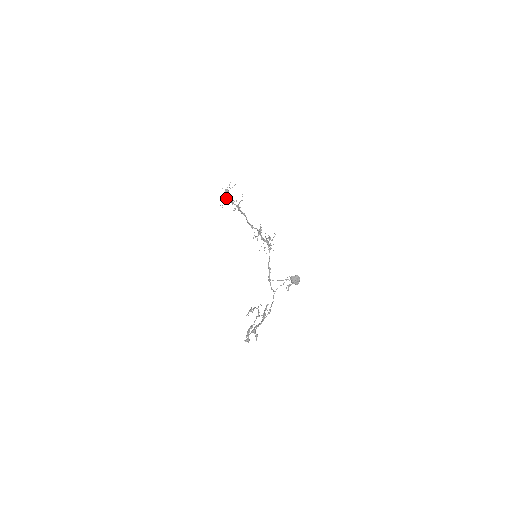
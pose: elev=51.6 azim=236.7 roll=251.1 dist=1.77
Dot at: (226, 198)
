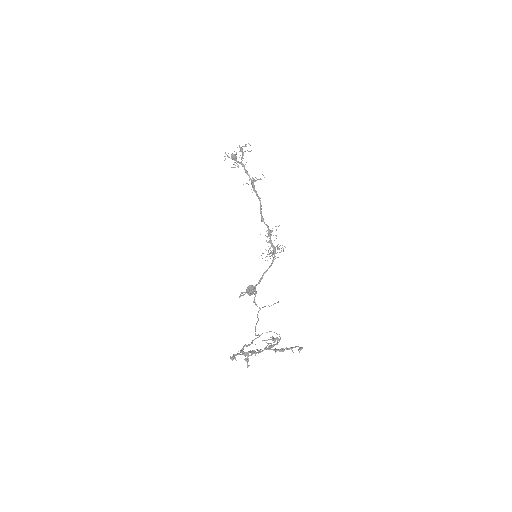
Dot at: (236, 157)
